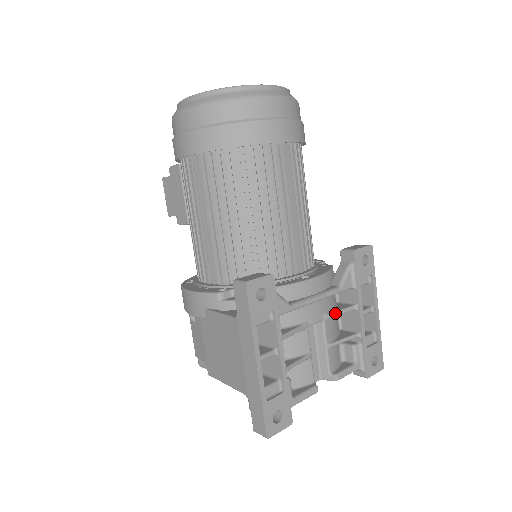
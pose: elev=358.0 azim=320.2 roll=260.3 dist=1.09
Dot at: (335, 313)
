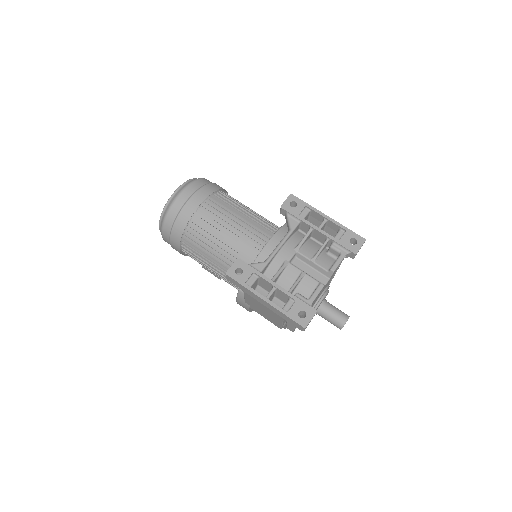
Dot at: (301, 243)
